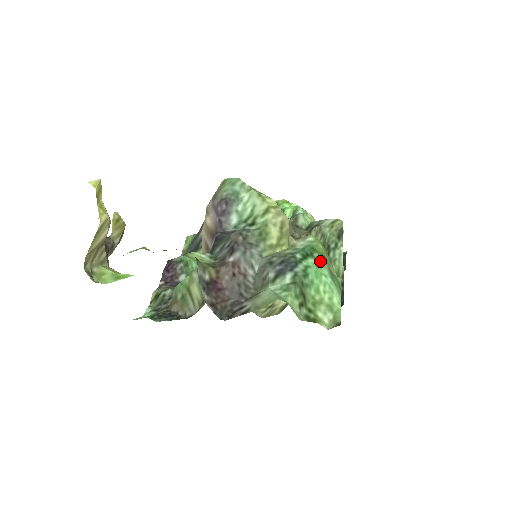
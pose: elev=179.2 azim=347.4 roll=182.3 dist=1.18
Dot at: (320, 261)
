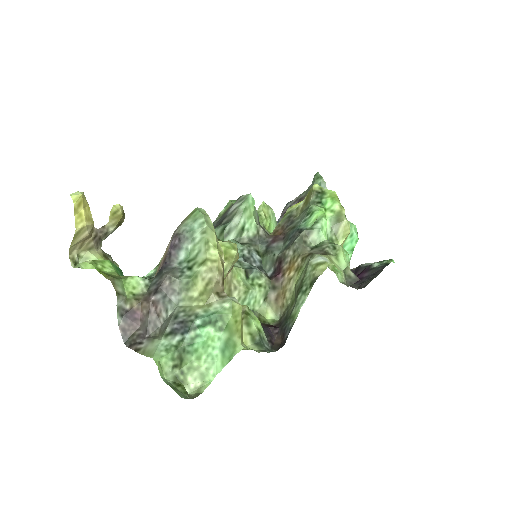
Dot at: (219, 331)
